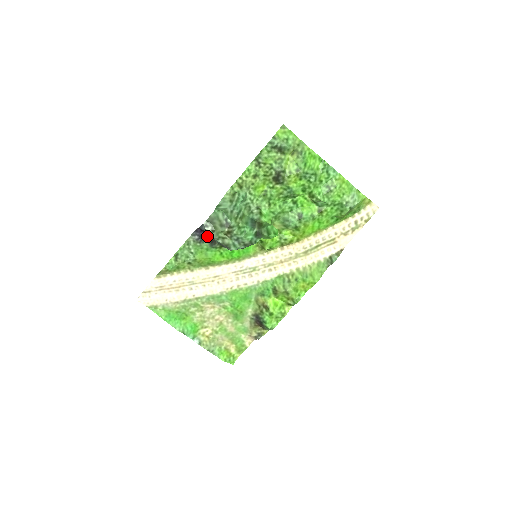
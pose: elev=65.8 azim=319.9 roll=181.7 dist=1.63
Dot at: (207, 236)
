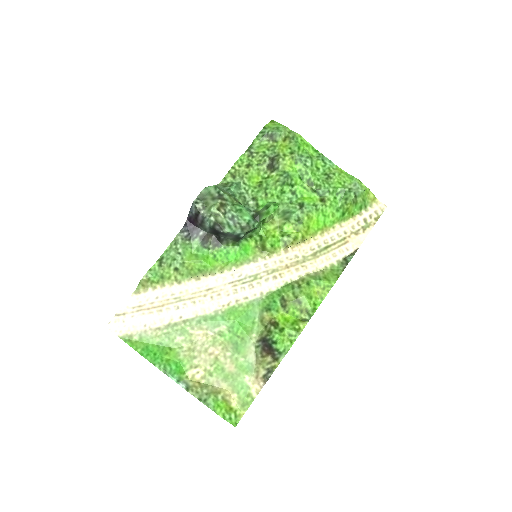
Dot at: (198, 230)
